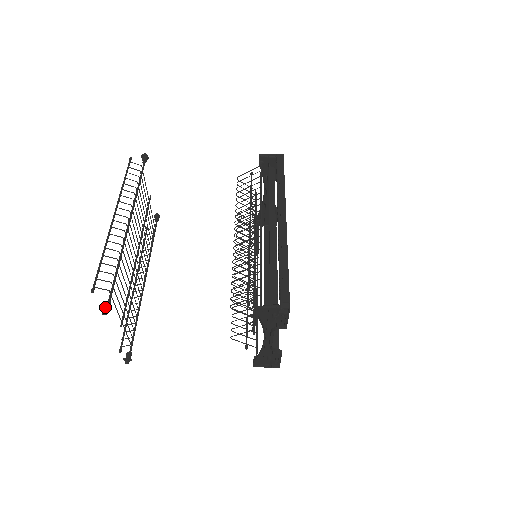
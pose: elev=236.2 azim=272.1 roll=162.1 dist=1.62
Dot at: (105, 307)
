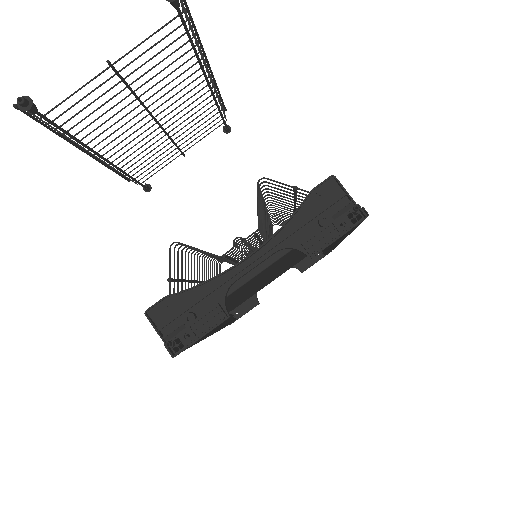
Dot at: out of frame
